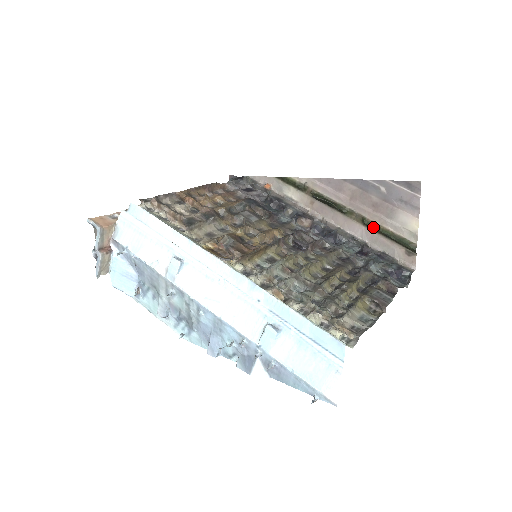
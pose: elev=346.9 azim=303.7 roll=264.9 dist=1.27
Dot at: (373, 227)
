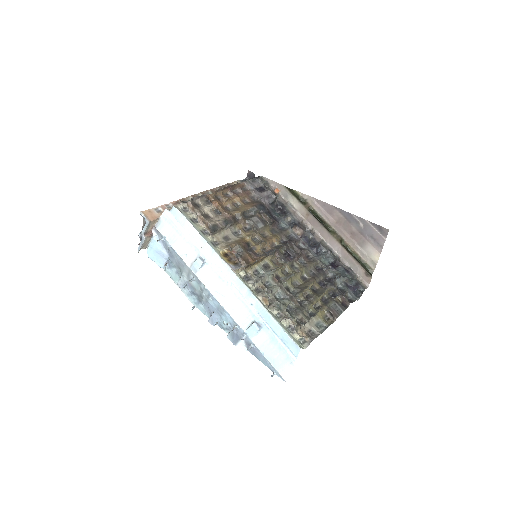
Dot at: (347, 249)
